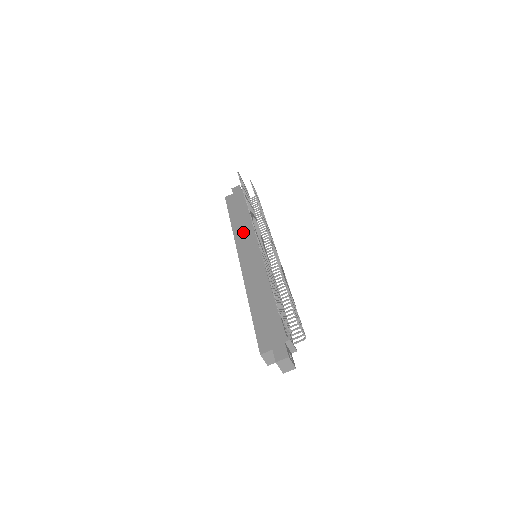
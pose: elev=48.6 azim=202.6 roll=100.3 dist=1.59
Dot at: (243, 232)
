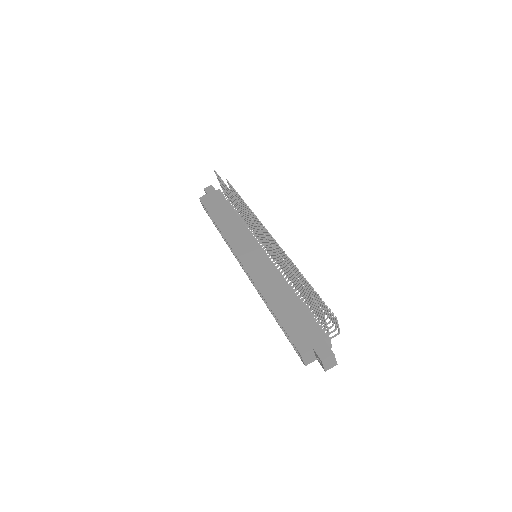
Dot at: (234, 233)
